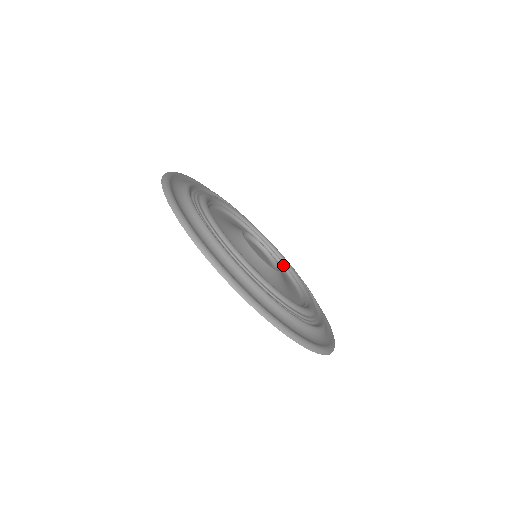
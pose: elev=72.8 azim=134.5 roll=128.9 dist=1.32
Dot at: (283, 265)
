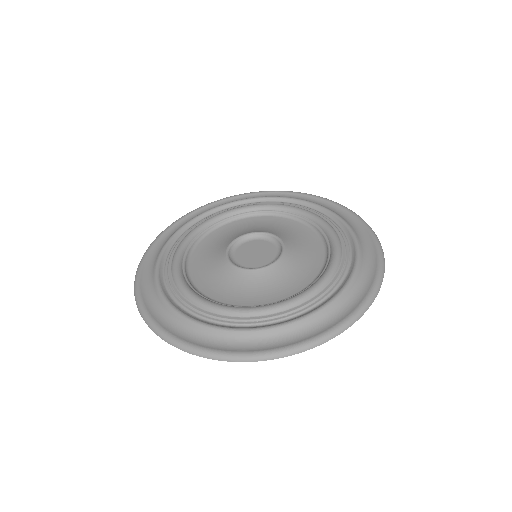
Dot at: (316, 228)
